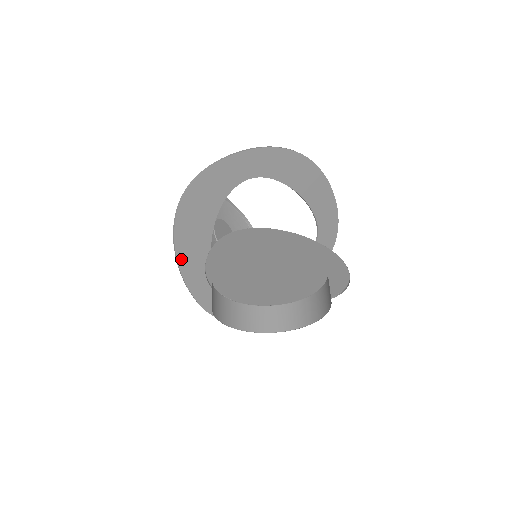
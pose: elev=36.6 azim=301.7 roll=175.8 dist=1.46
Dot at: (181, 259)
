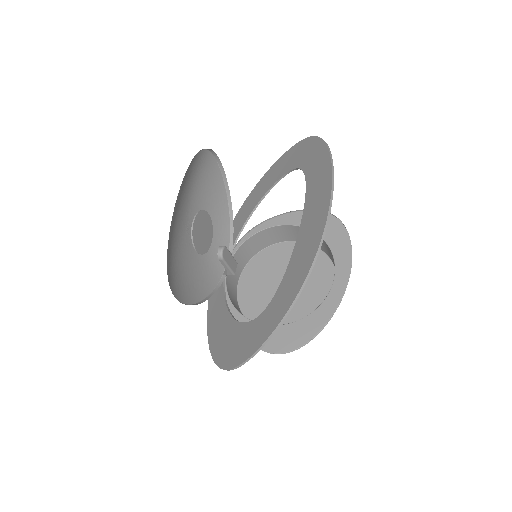
Dot at: (211, 330)
